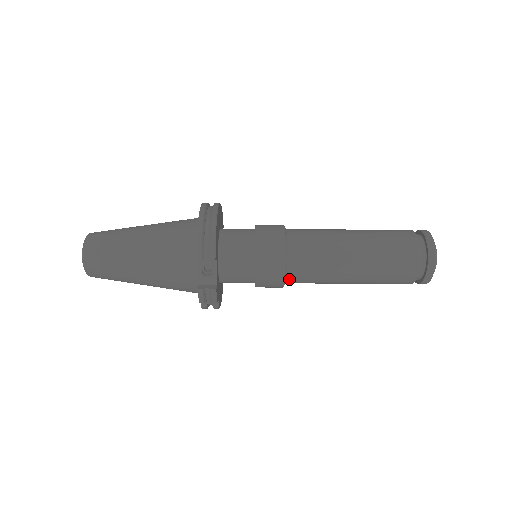
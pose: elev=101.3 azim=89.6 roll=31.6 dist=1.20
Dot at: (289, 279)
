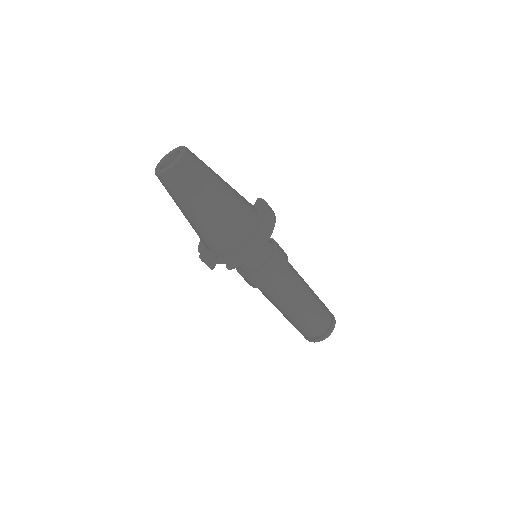
Dot at: occluded
